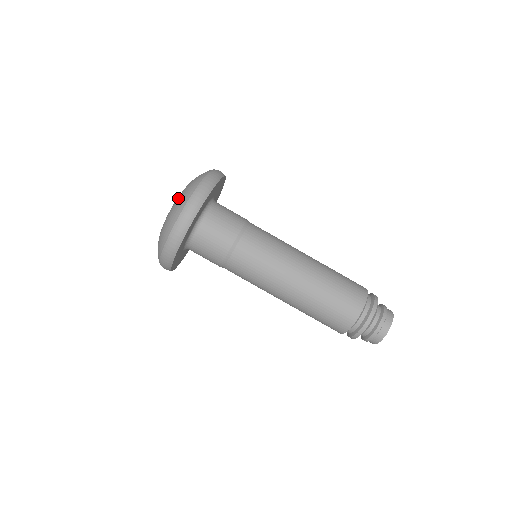
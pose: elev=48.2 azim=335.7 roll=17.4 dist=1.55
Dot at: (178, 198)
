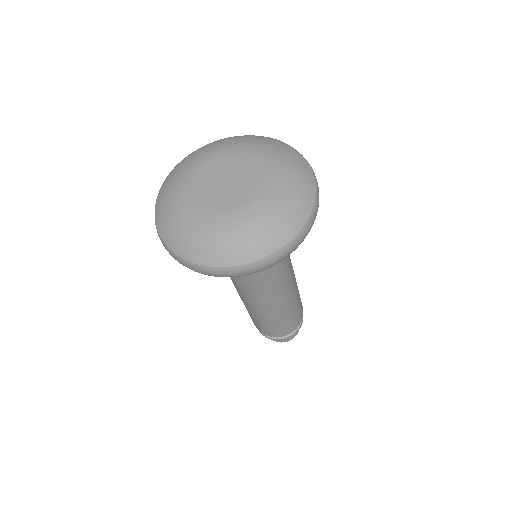
Dot at: (274, 209)
